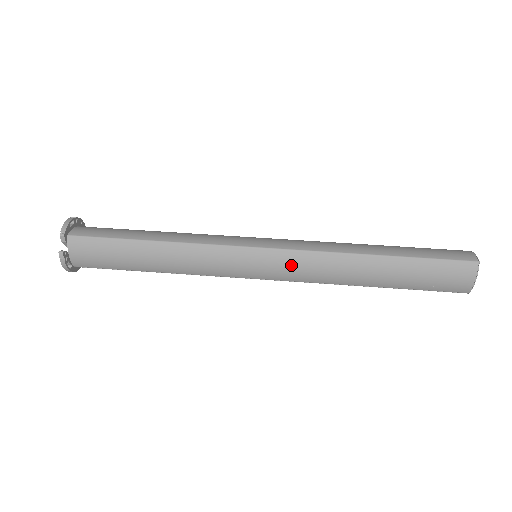
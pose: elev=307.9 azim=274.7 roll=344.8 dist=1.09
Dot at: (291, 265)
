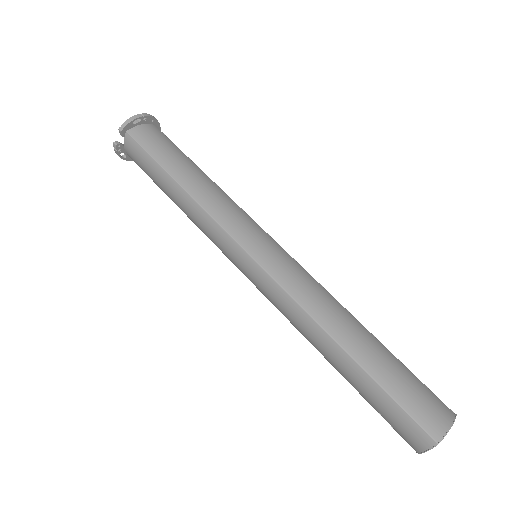
Dot at: (269, 291)
